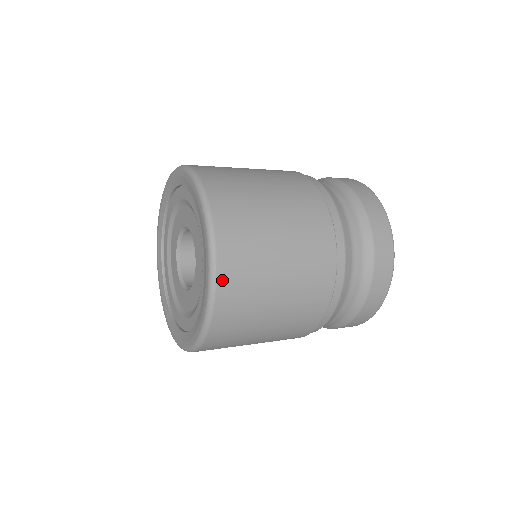
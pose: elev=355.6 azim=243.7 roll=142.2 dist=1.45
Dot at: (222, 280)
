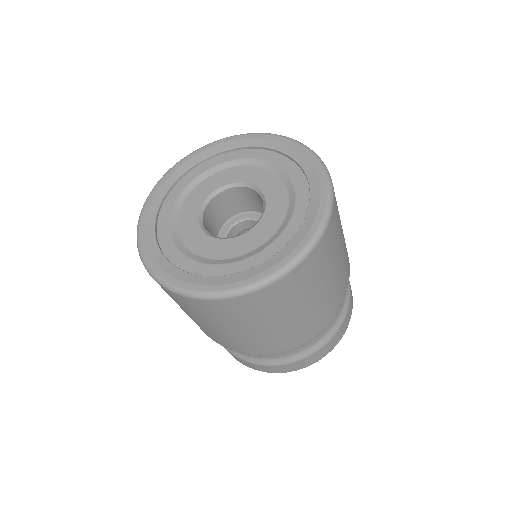
Dot at: occluded
